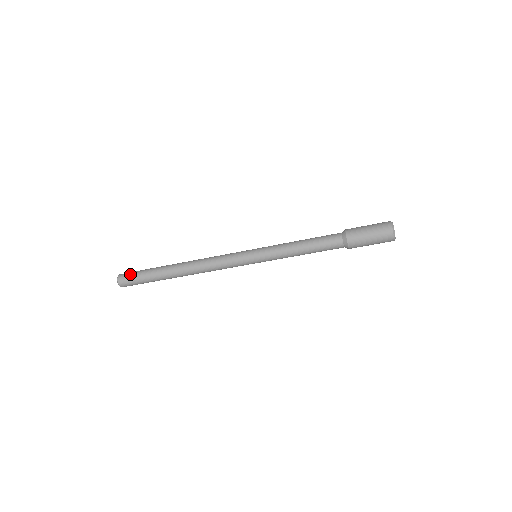
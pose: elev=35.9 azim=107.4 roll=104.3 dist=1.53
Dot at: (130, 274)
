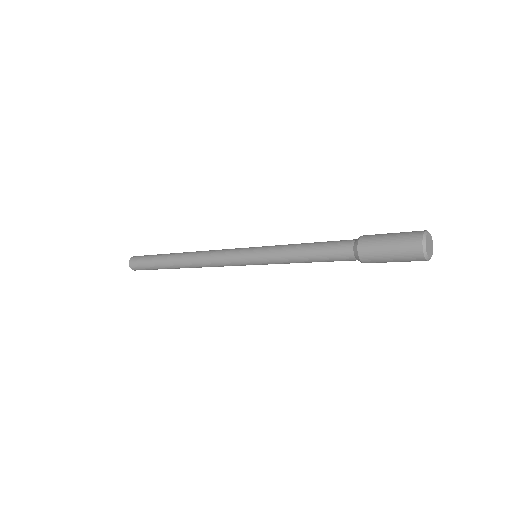
Dot at: (142, 256)
